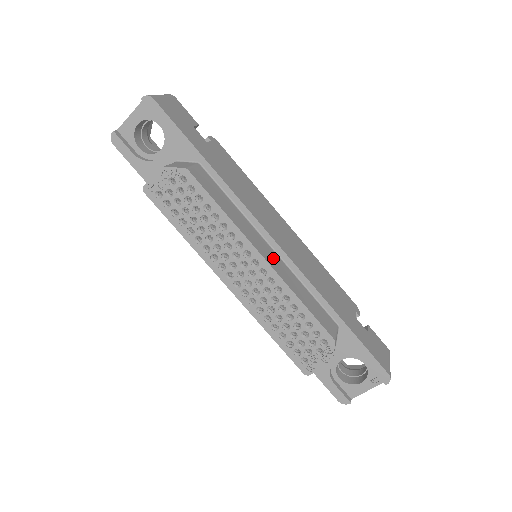
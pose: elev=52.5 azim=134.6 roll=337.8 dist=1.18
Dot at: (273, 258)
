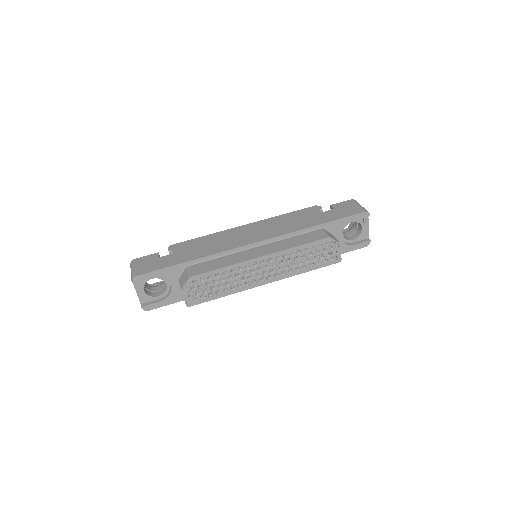
Dot at: (264, 250)
